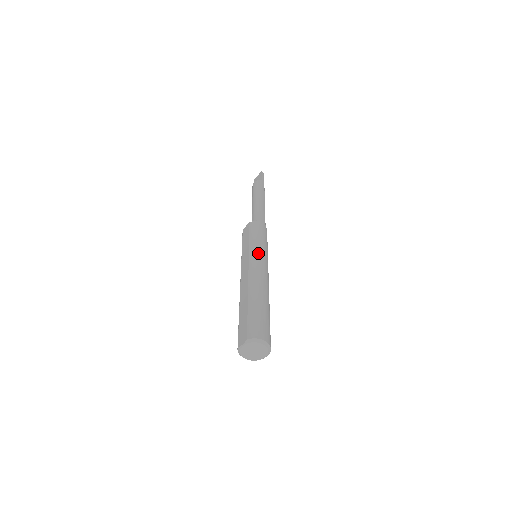
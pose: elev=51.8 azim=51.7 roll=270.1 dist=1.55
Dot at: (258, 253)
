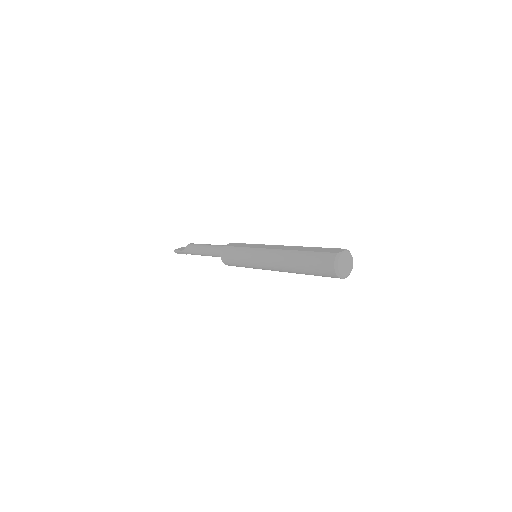
Dot at: occluded
